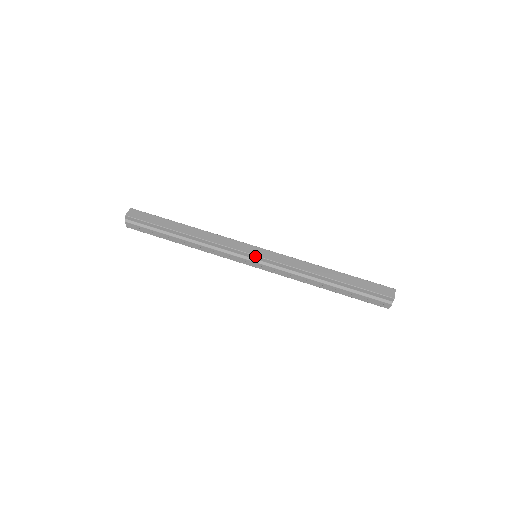
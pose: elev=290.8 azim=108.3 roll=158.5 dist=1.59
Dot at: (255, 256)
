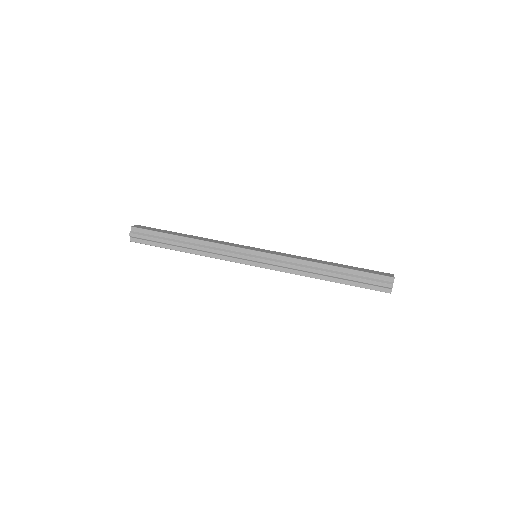
Dot at: (256, 251)
